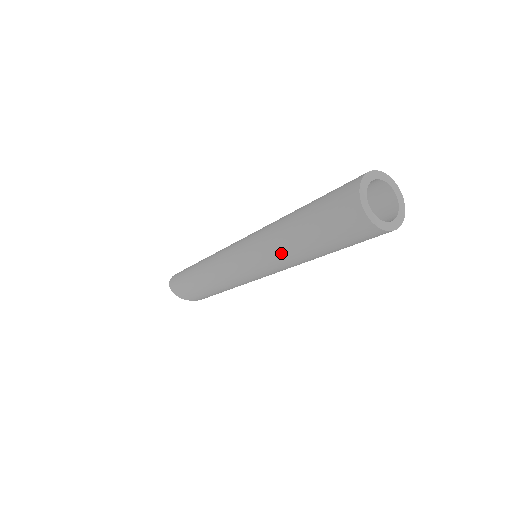
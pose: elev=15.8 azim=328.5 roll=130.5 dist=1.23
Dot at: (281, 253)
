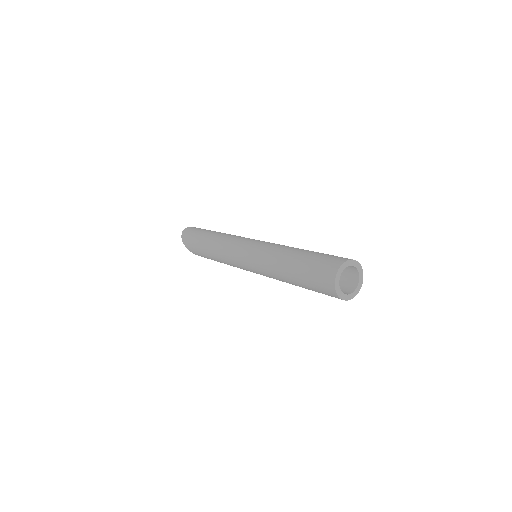
Dot at: (274, 271)
